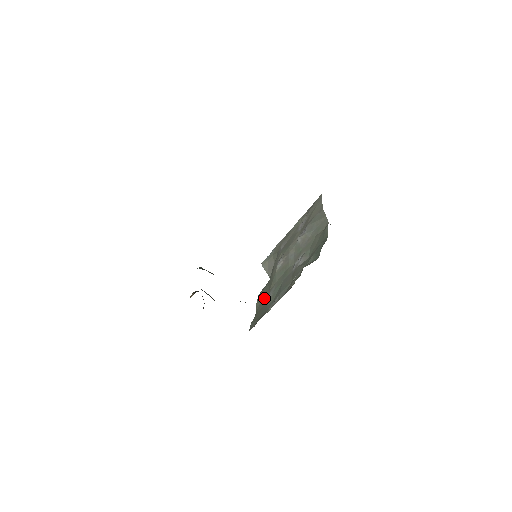
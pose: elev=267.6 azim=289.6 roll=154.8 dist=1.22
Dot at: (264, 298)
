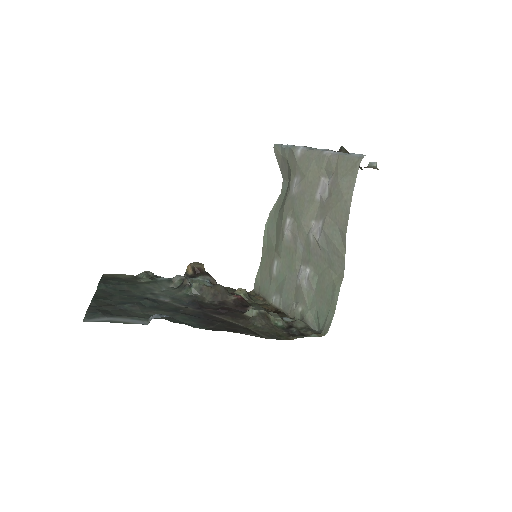
Dot at: (270, 252)
